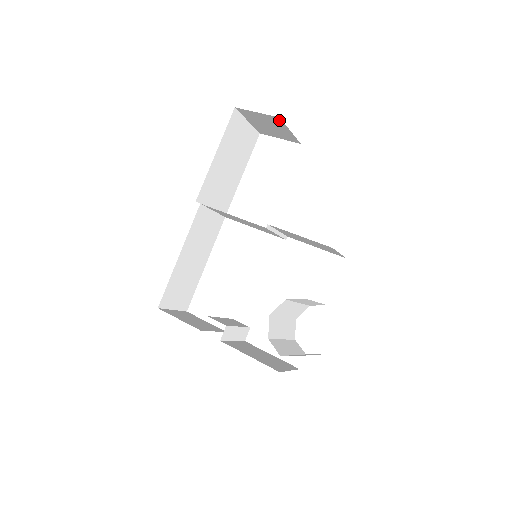
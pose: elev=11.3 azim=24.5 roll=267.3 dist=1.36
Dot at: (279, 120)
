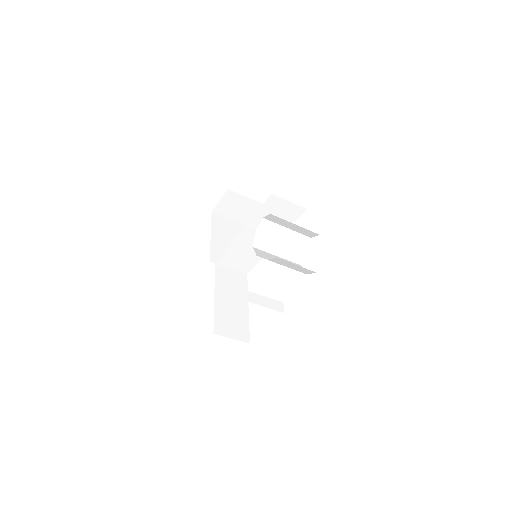
Dot at: (231, 193)
